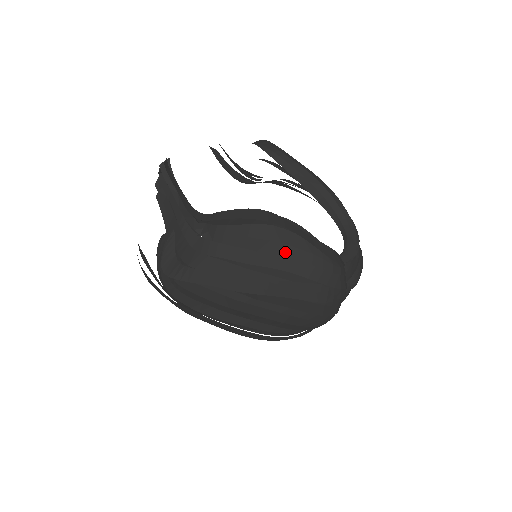
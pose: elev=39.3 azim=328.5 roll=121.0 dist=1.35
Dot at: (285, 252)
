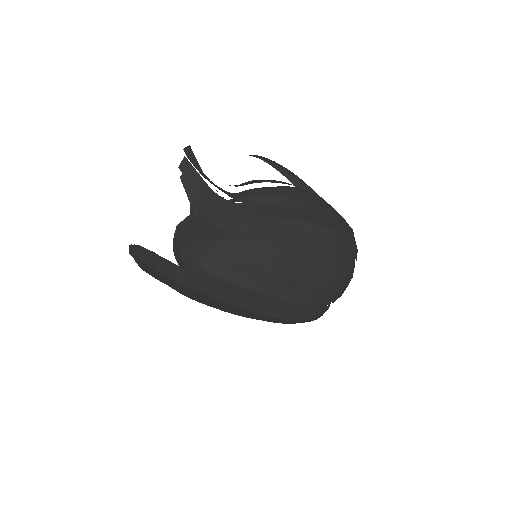
Dot at: (314, 209)
